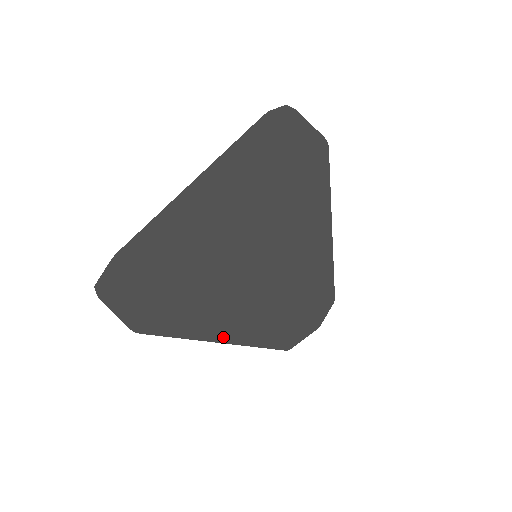
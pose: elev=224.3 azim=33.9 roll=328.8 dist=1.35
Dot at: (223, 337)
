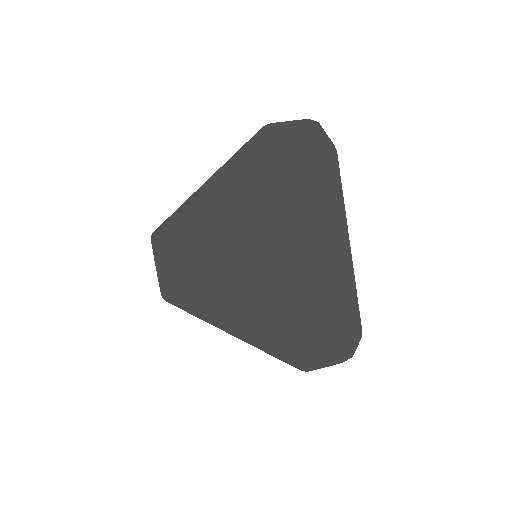
Dot at: (227, 327)
